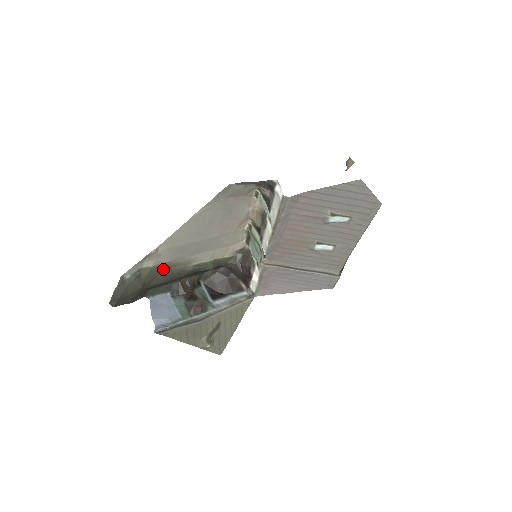
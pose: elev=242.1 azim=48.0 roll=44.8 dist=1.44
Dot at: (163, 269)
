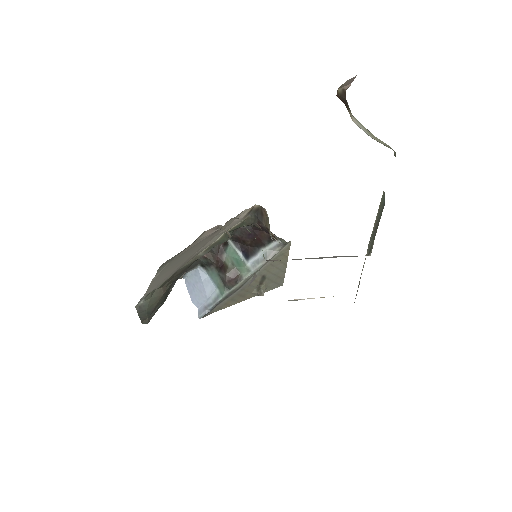
Dot at: (173, 274)
